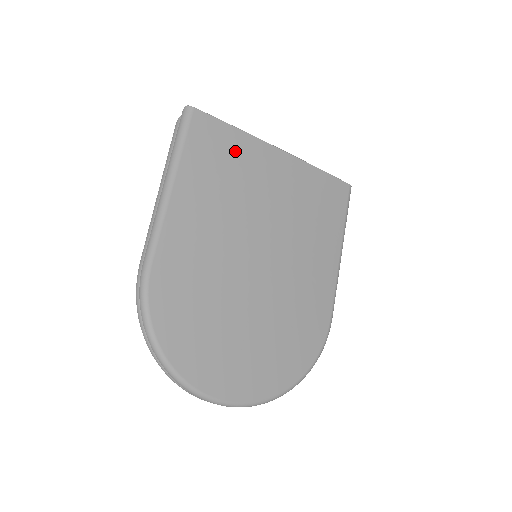
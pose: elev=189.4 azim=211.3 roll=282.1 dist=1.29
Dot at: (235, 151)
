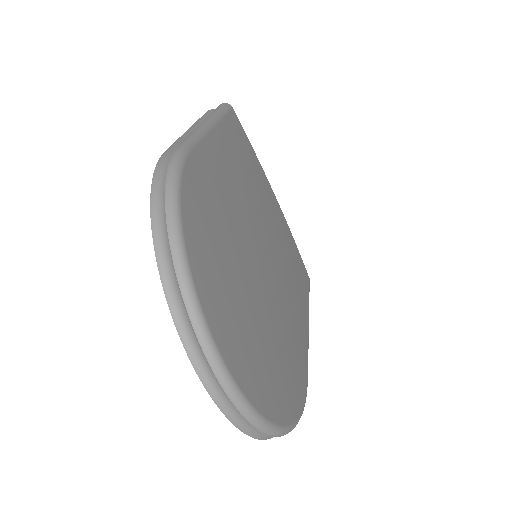
Dot at: (253, 162)
